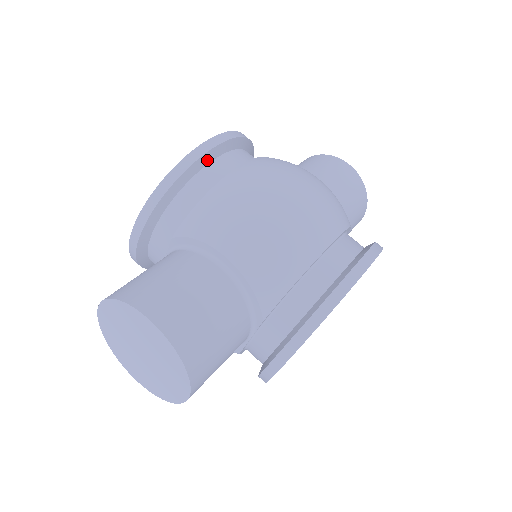
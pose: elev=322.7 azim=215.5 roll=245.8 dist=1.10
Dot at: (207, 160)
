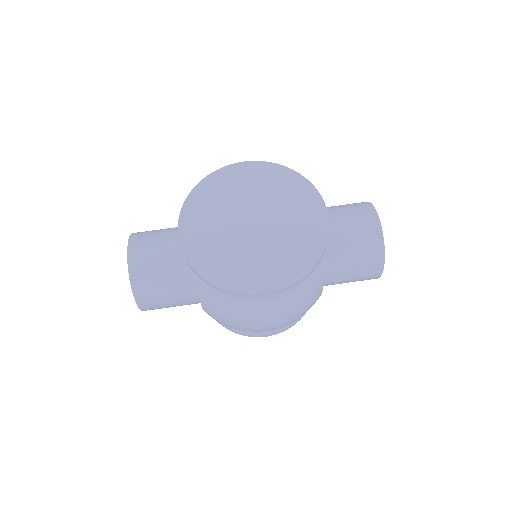
Dot at: occluded
